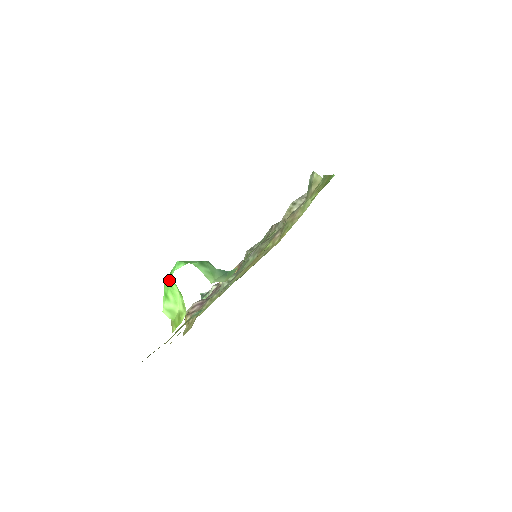
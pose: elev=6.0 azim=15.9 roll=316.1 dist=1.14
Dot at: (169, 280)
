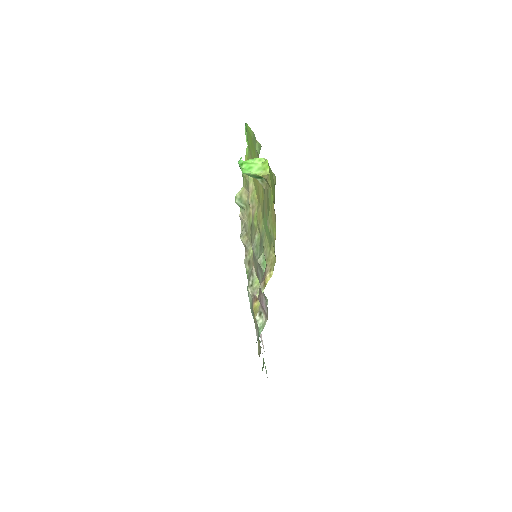
Dot at: (244, 163)
